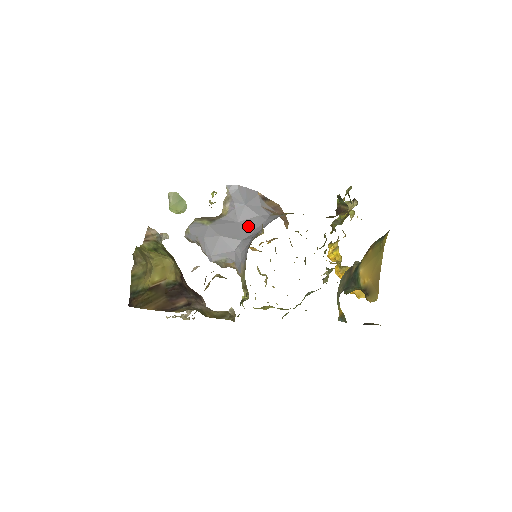
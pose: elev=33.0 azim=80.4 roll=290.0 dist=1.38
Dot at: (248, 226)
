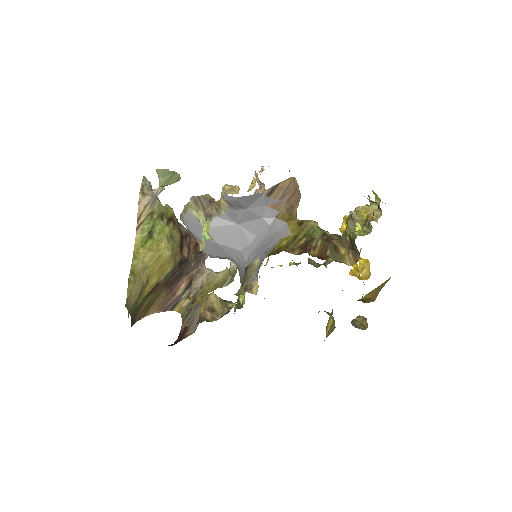
Dot at: (248, 231)
